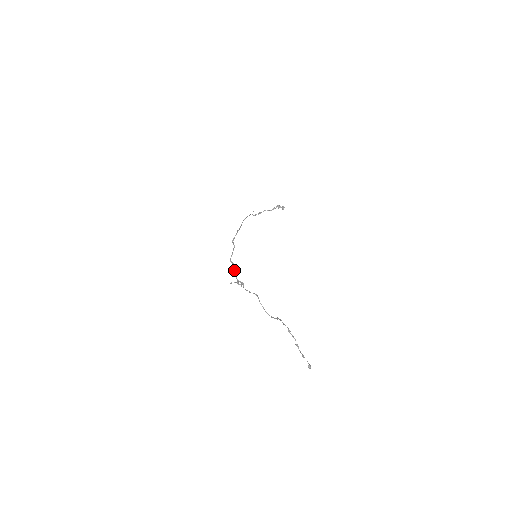
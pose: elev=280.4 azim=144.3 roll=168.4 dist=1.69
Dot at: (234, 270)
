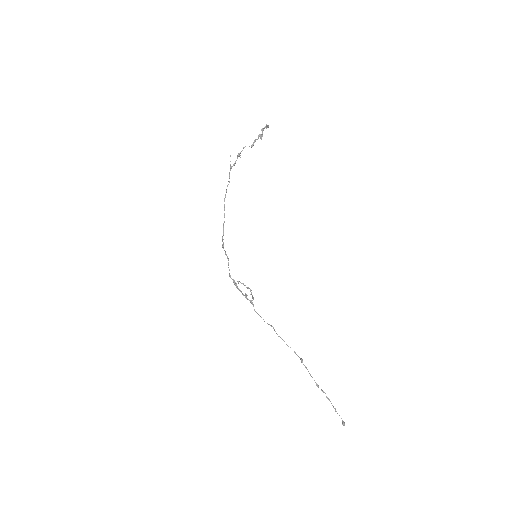
Dot at: (238, 288)
